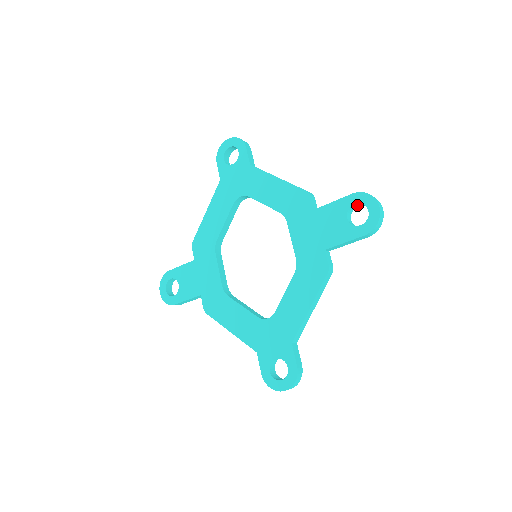
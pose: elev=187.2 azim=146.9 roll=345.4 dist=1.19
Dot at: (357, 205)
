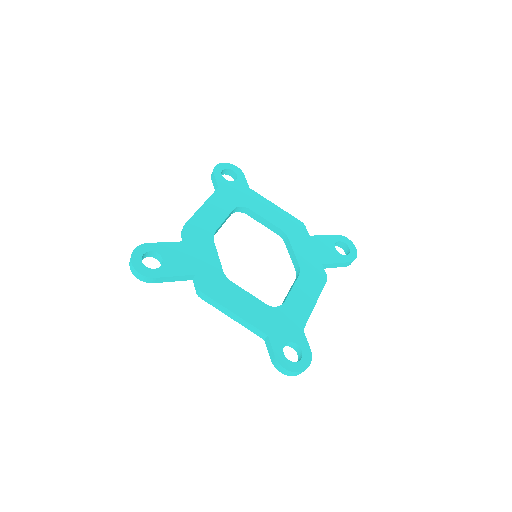
Dot at: (337, 244)
